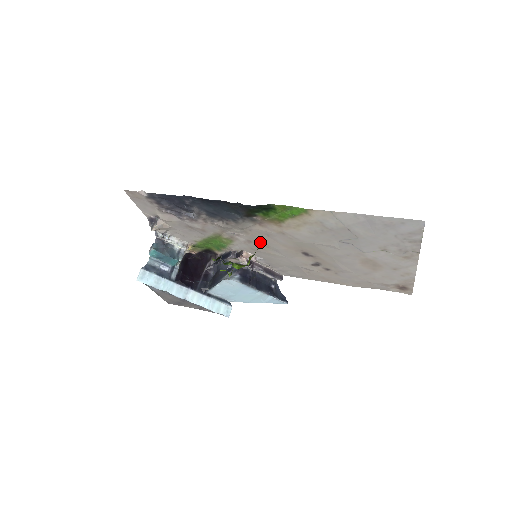
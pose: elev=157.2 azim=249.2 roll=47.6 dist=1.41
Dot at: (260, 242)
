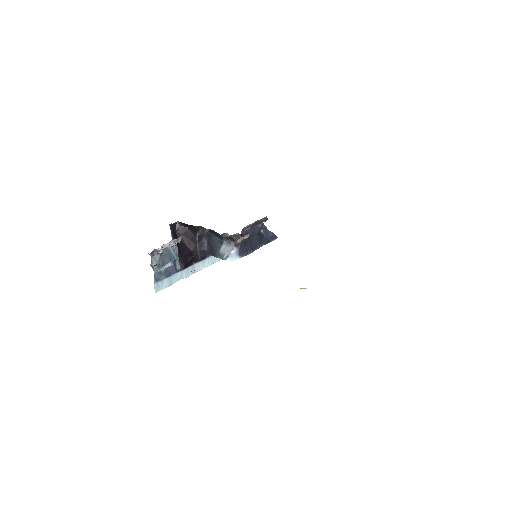
Dot at: occluded
